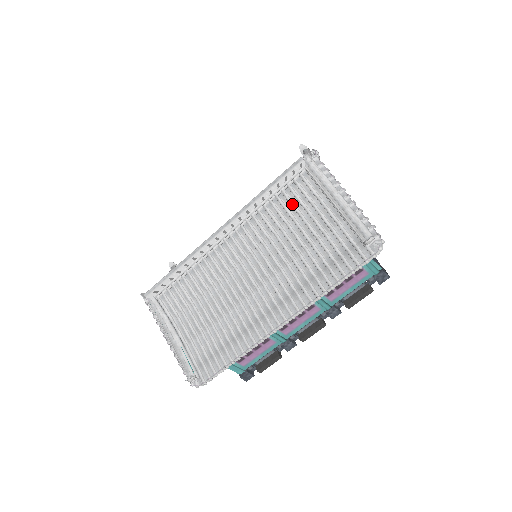
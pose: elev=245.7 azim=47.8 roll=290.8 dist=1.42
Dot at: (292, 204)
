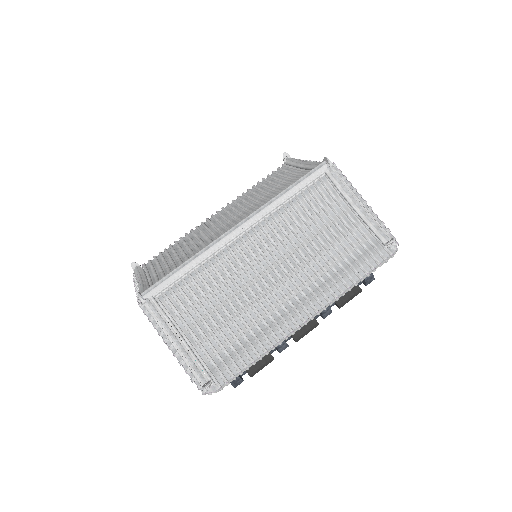
Dot at: (312, 205)
